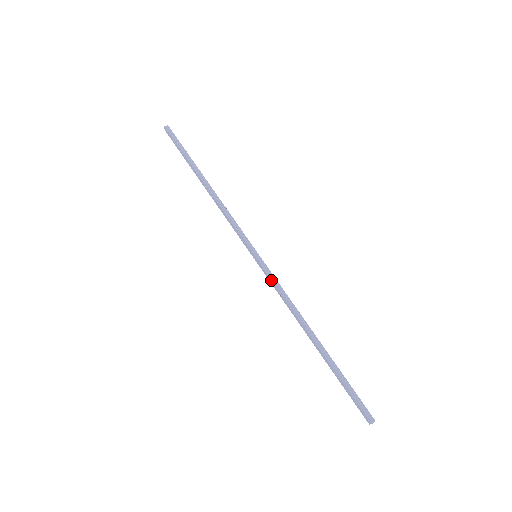
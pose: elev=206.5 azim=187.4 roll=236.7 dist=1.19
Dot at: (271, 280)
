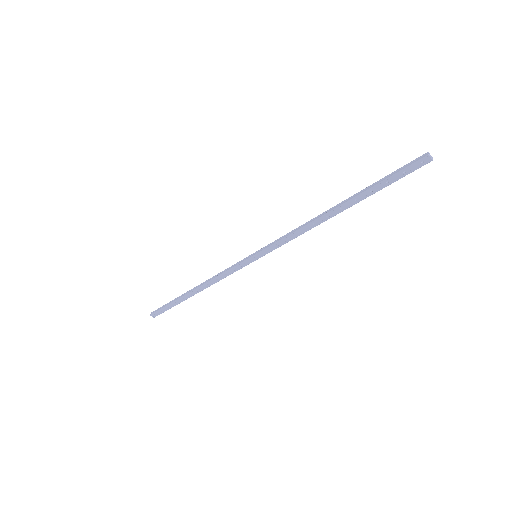
Dot at: (276, 244)
